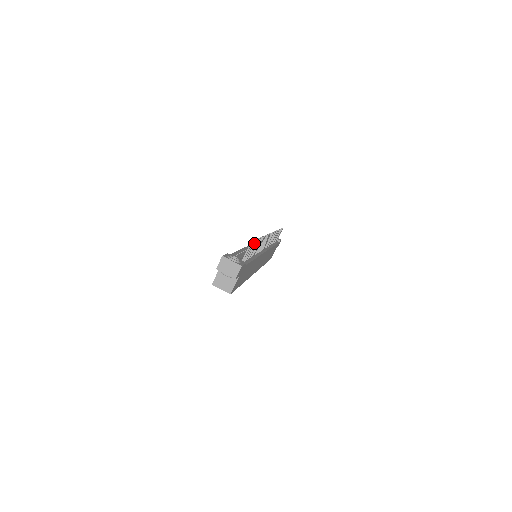
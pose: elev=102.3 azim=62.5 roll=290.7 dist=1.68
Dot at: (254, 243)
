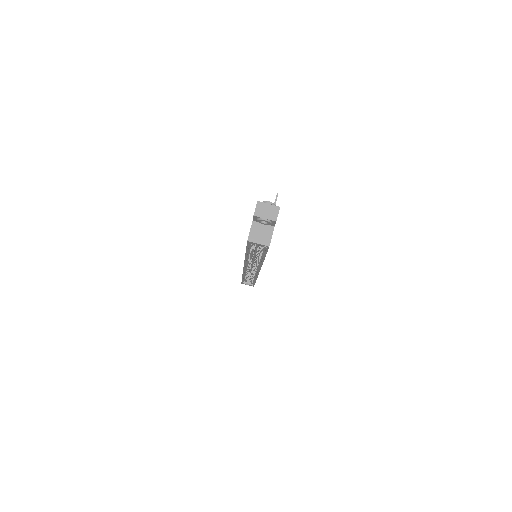
Dot at: occluded
